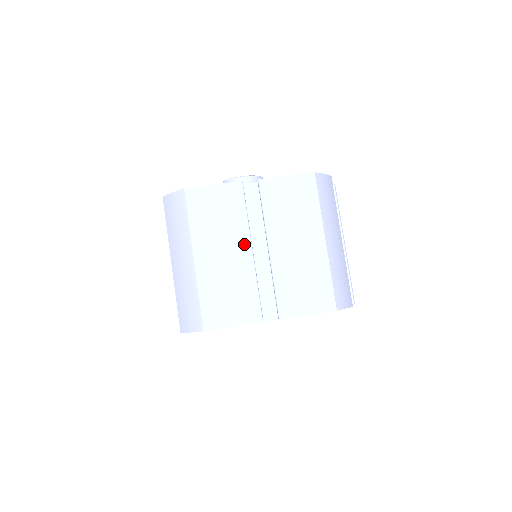
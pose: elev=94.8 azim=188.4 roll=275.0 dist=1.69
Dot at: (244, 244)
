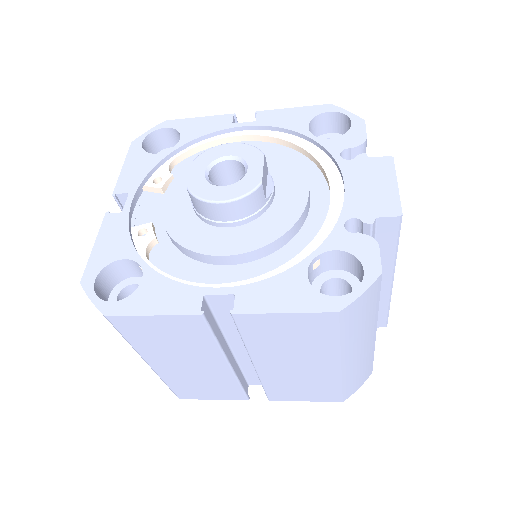
Dot at: (216, 361)
